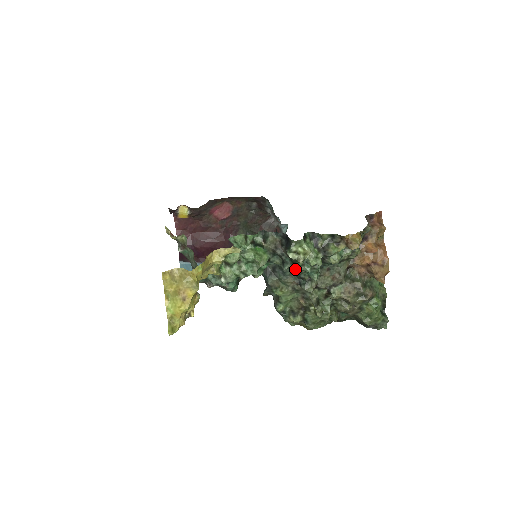
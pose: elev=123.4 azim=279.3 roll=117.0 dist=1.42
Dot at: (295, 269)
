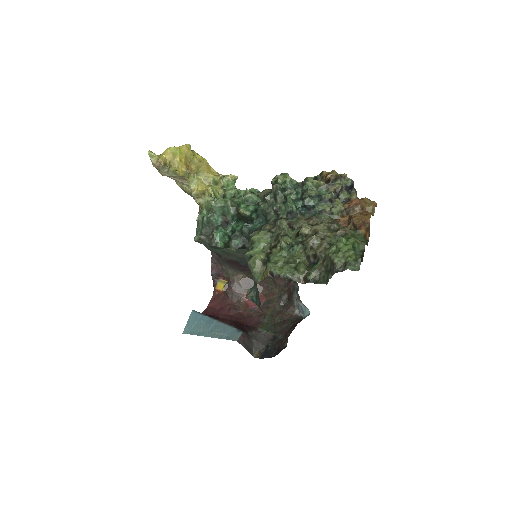
Dot at: (275, 198)
